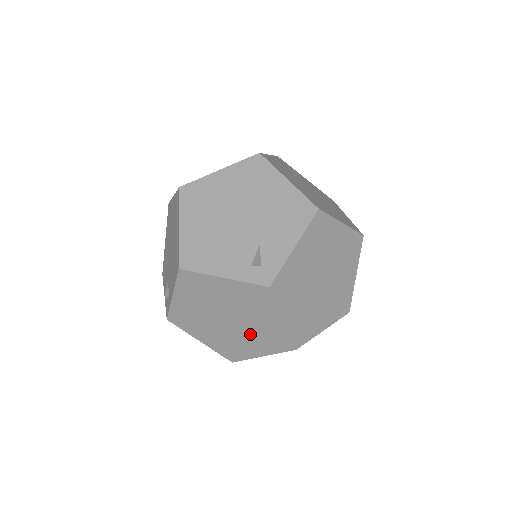
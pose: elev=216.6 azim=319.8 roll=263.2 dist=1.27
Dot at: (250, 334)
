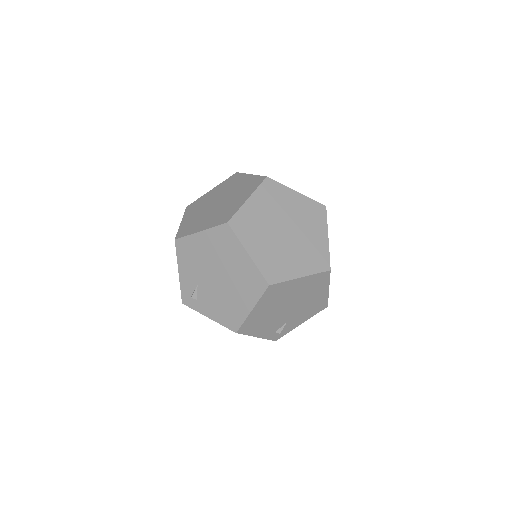
Dot at: occluded
